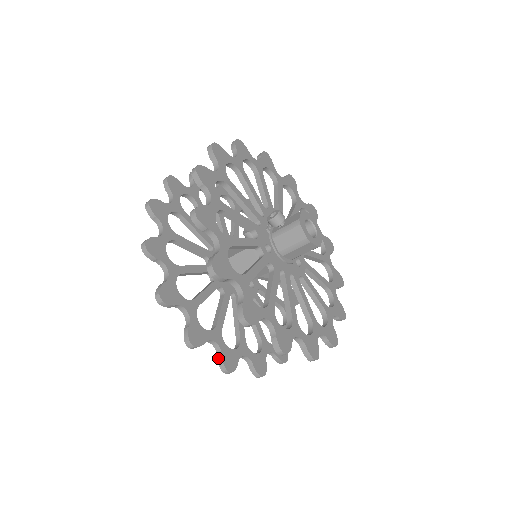
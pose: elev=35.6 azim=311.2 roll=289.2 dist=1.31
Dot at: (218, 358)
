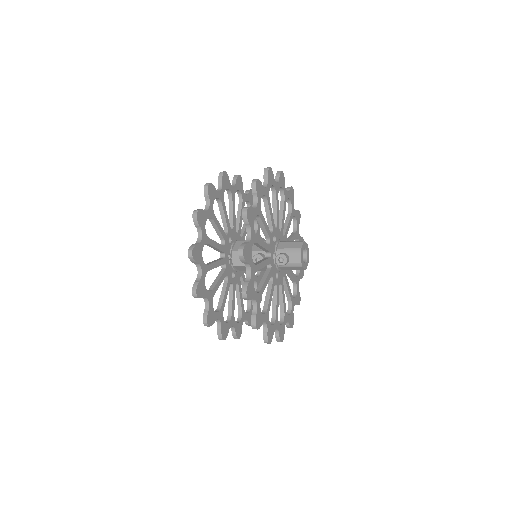
Dot at: (245, 323)
